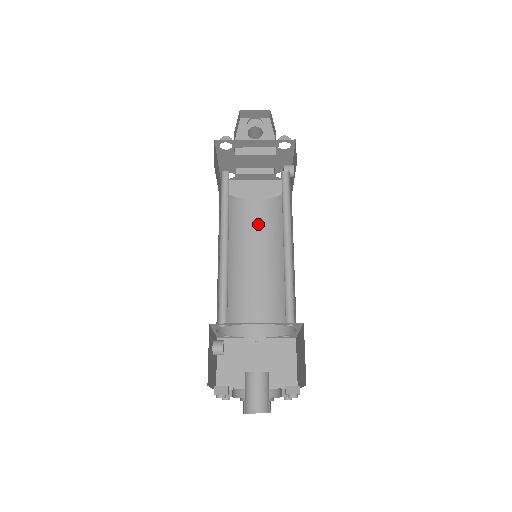
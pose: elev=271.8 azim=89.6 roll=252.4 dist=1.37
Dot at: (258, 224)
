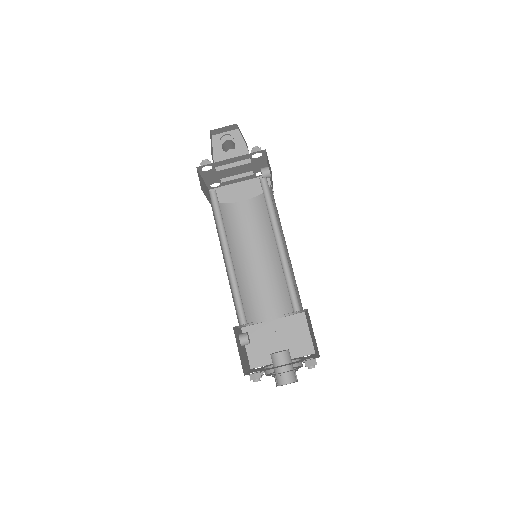
Dot at: (251, 222)
